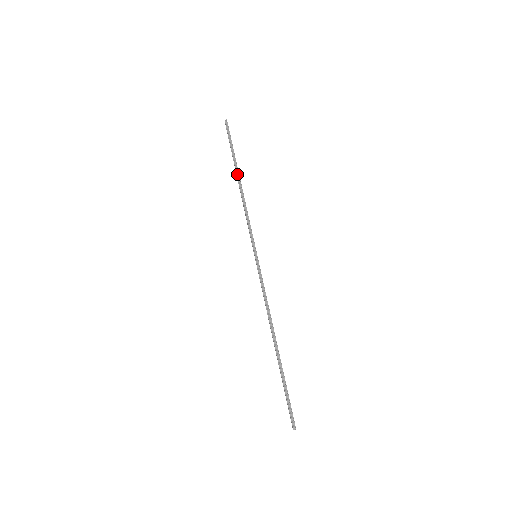
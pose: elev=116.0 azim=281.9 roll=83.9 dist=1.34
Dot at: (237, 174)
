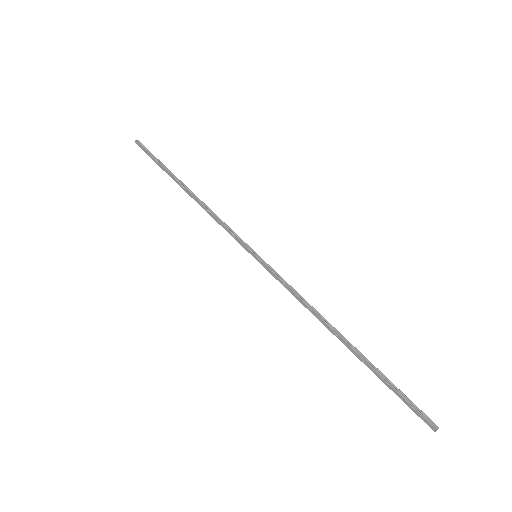
Dot at: (182, 184)
